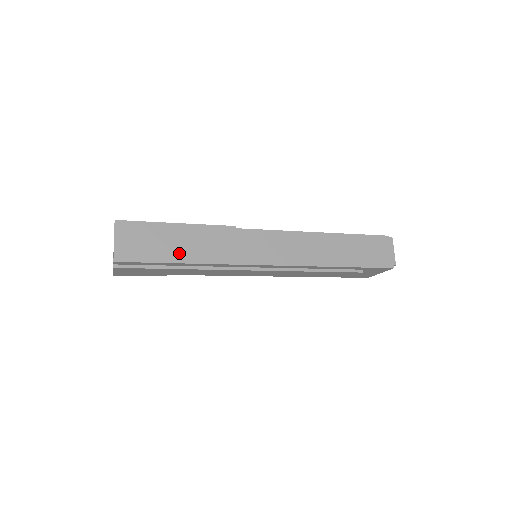
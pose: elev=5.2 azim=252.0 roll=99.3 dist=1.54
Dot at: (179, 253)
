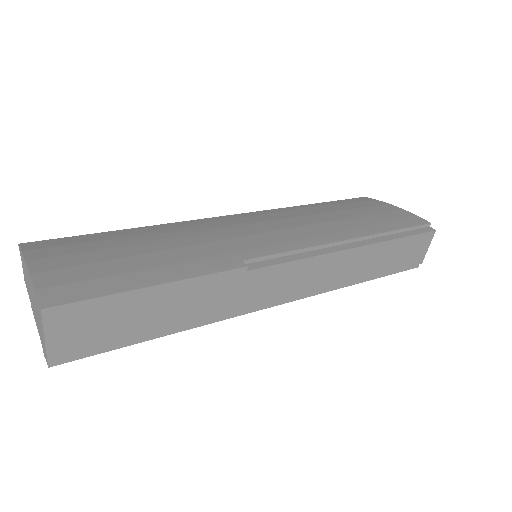
Dot at: (156, 326)
